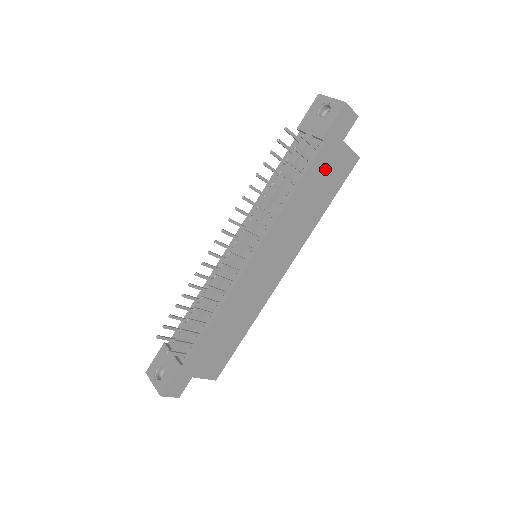
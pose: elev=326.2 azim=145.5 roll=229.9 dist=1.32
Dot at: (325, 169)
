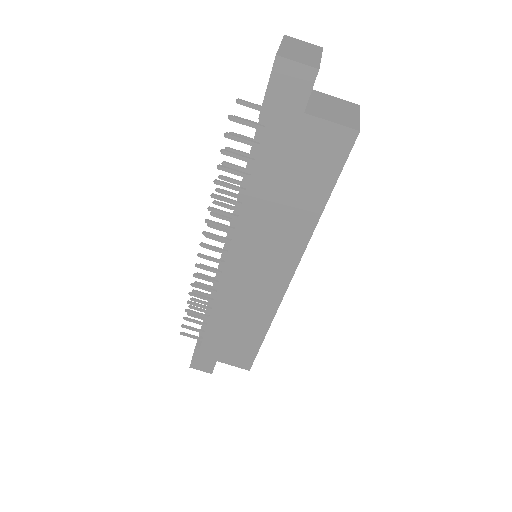
Dot at: (289, 157)
